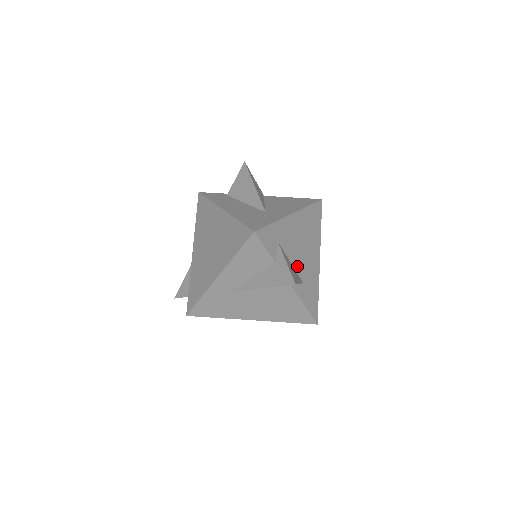
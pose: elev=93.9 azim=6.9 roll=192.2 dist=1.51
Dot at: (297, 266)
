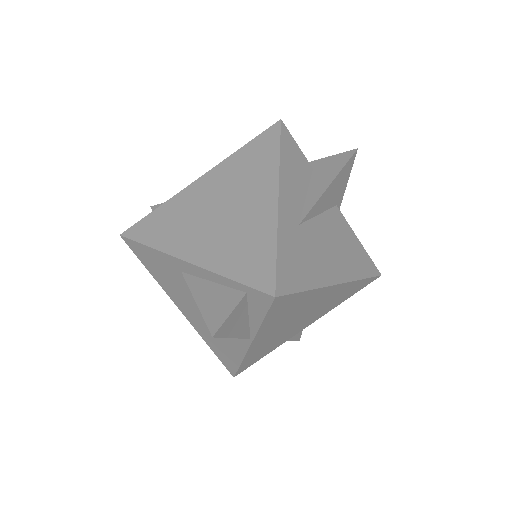
Dot at: occluded
